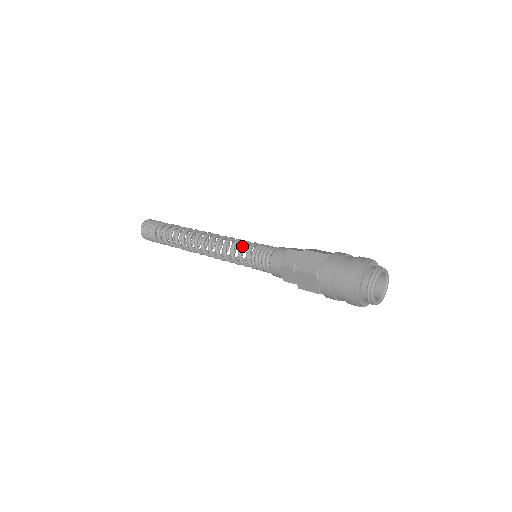
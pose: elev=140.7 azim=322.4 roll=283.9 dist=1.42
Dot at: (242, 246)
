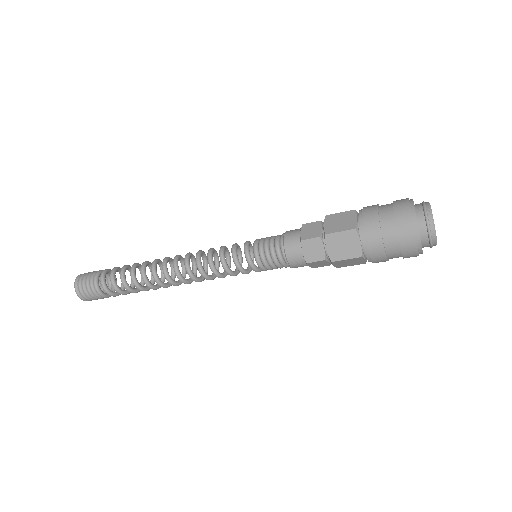
Dot at: (237, 260)
